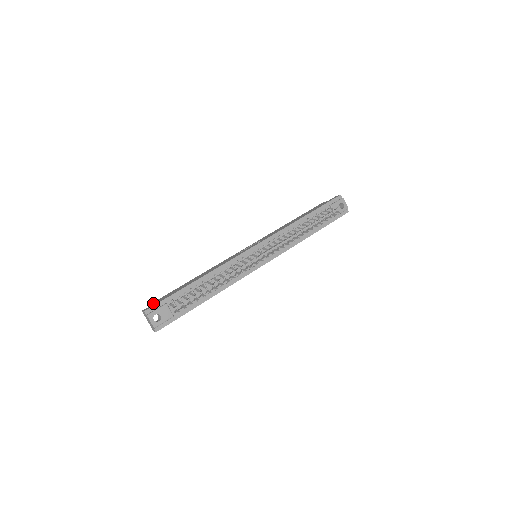
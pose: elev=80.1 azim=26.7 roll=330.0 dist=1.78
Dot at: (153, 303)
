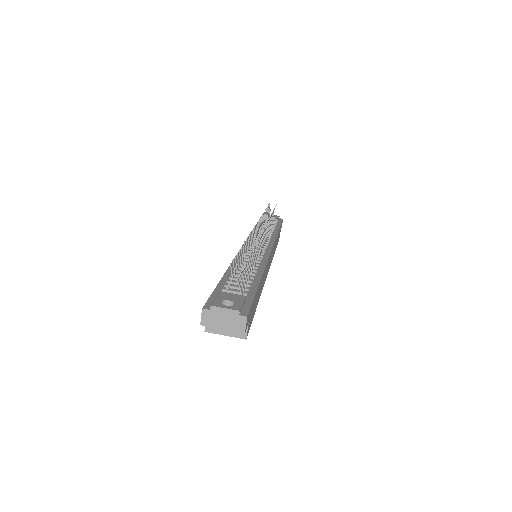
Dot at: occluded
